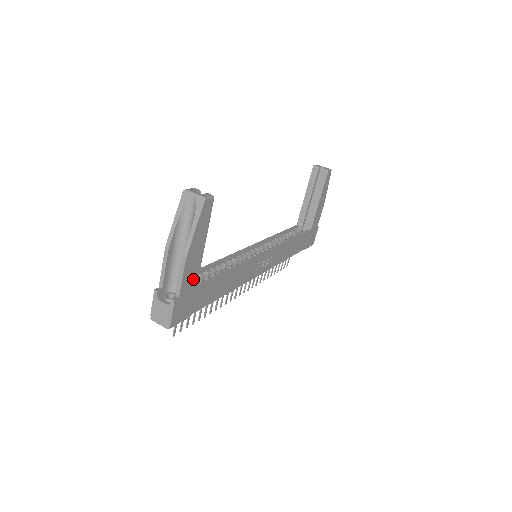
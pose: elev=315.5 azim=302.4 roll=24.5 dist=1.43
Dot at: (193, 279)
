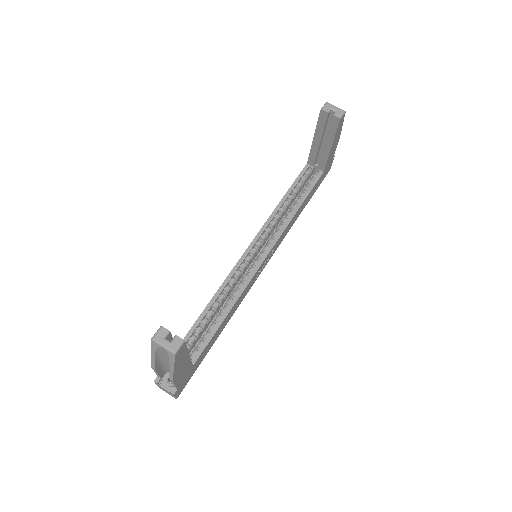
Dot at: (187, 370)
